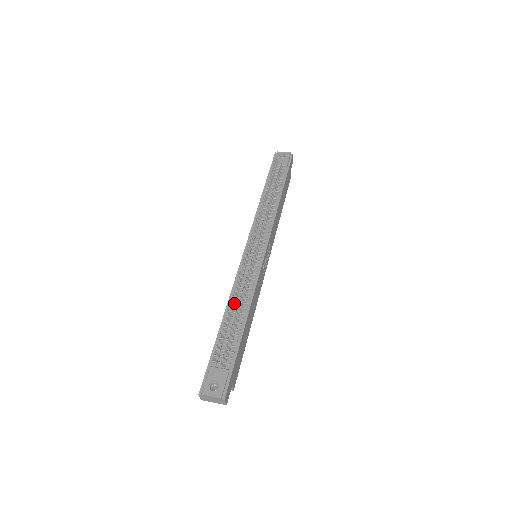
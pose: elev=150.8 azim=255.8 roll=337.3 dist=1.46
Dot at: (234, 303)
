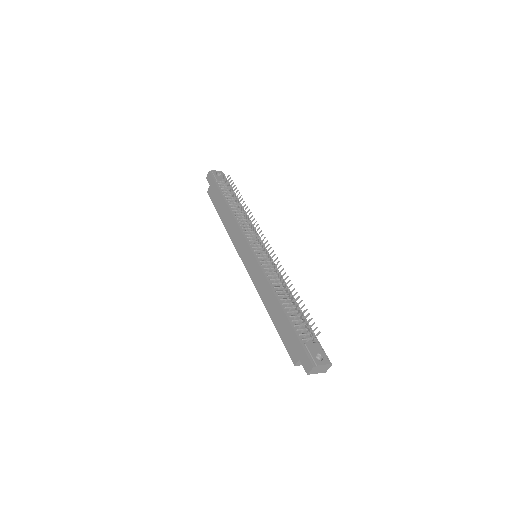
Dot at: (279, 292)
